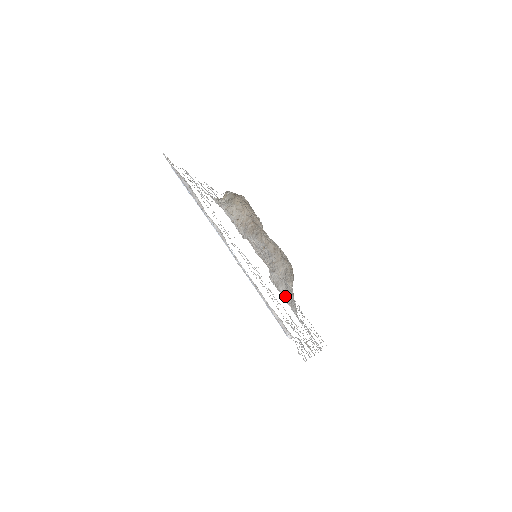
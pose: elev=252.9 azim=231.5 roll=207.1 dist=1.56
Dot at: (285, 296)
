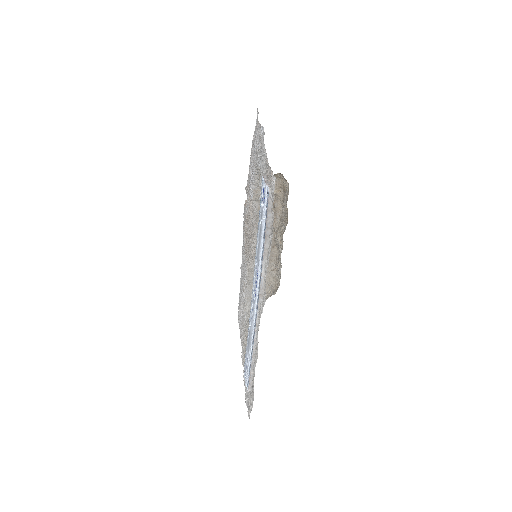
Dot at: (249, 289)
